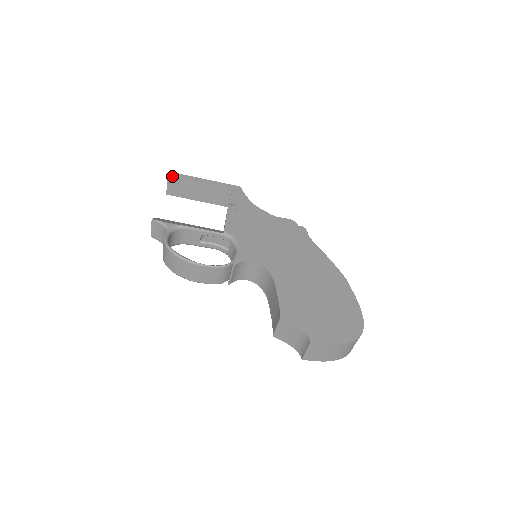
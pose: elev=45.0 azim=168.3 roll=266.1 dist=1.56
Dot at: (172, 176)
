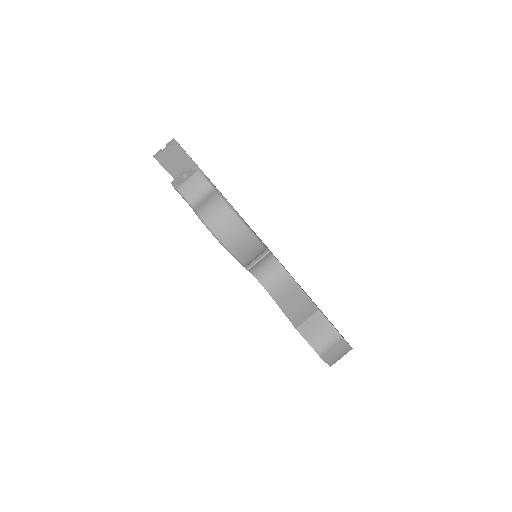
Dot at: (178, 144)
